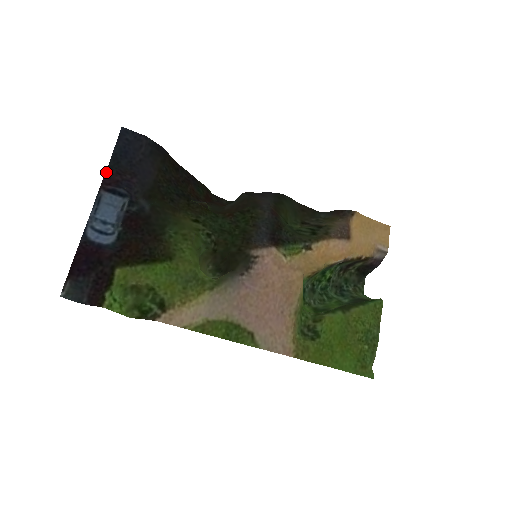
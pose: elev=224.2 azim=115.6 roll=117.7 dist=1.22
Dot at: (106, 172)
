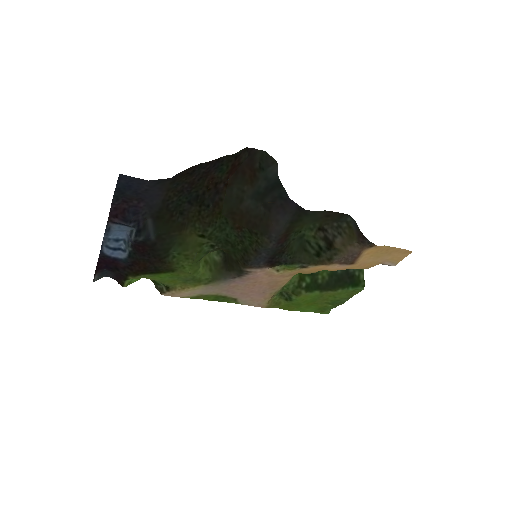
Dot at: (112, 203)
